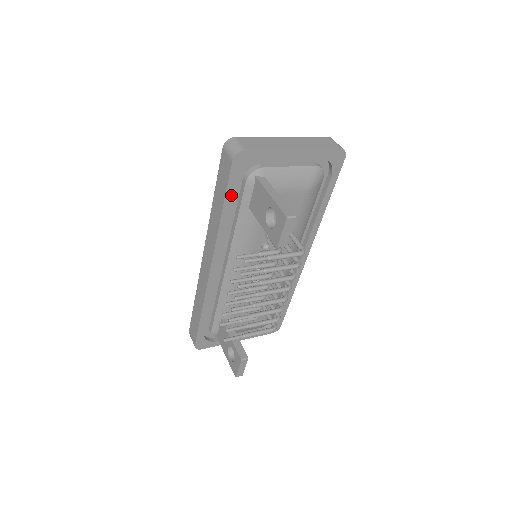
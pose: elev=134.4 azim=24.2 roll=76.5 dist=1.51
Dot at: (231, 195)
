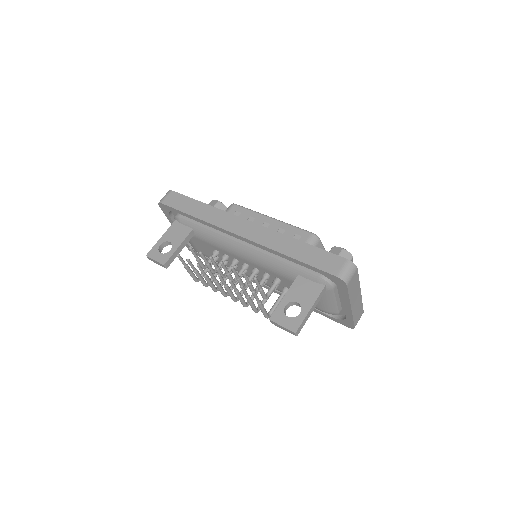
Dot at: (307, 267)
